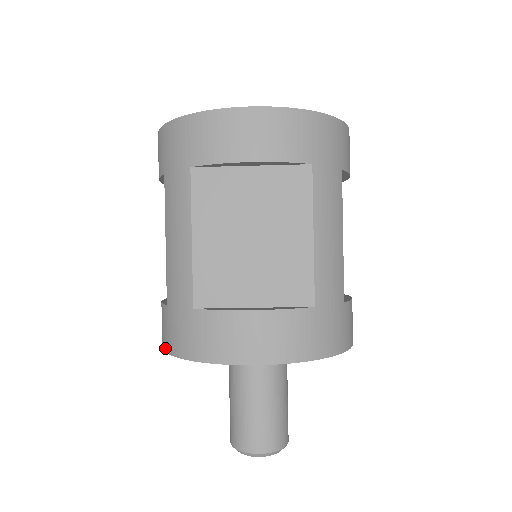
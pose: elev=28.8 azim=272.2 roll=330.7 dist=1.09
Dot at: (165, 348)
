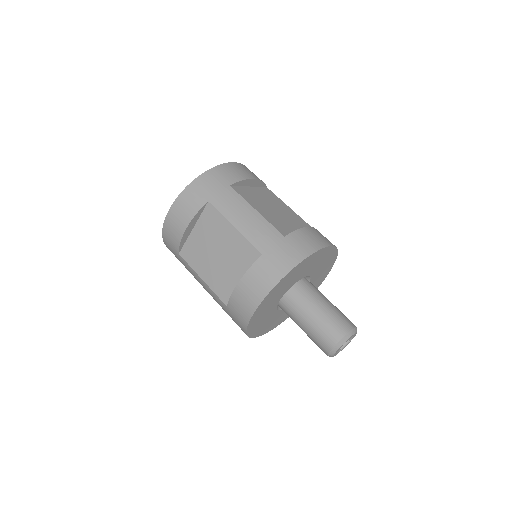
Dot at: occluded
